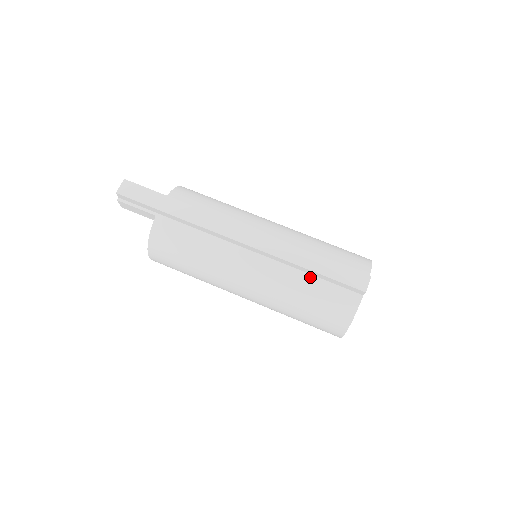
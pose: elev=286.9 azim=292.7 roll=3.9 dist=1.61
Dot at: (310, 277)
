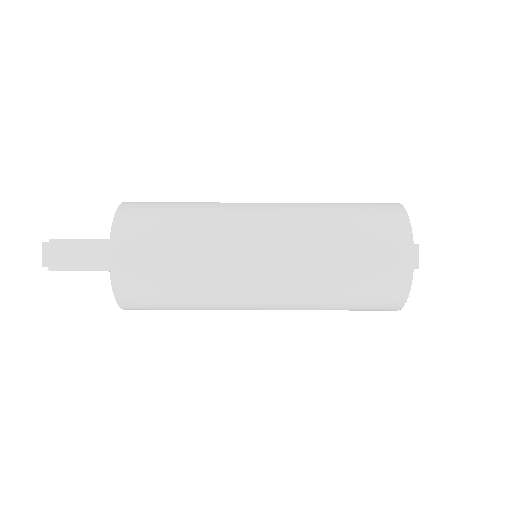
Dot at: (340, 272)
